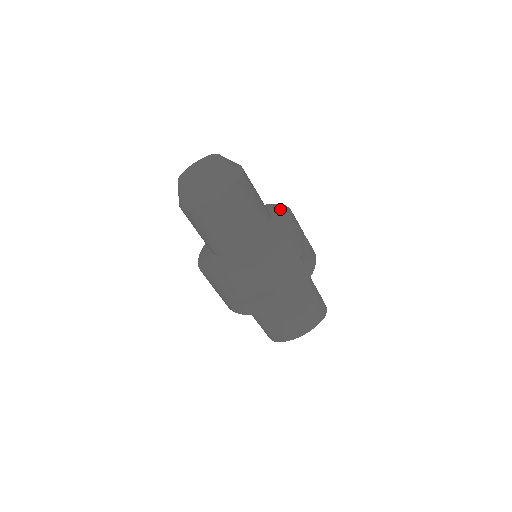
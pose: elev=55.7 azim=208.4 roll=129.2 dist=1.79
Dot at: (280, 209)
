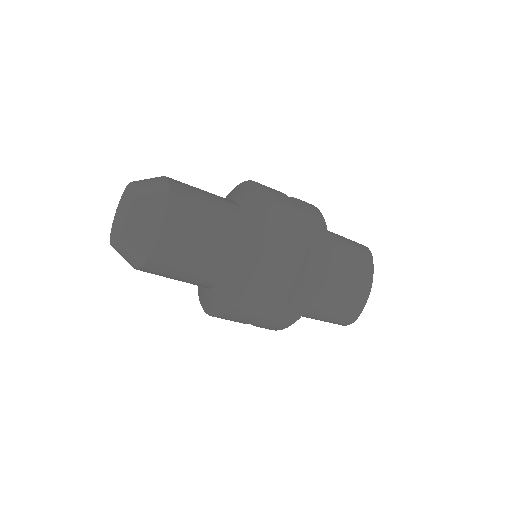
Dot at: (234, 192)
